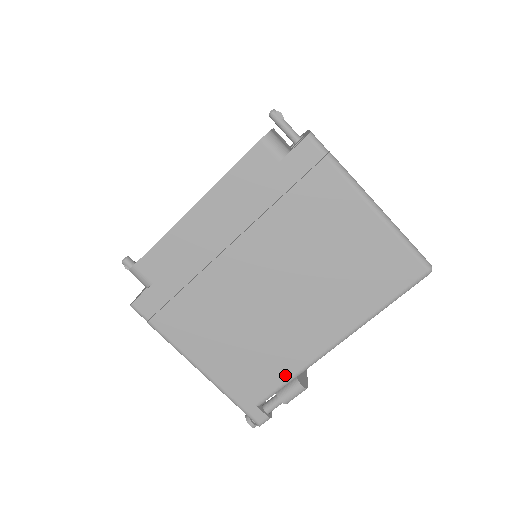
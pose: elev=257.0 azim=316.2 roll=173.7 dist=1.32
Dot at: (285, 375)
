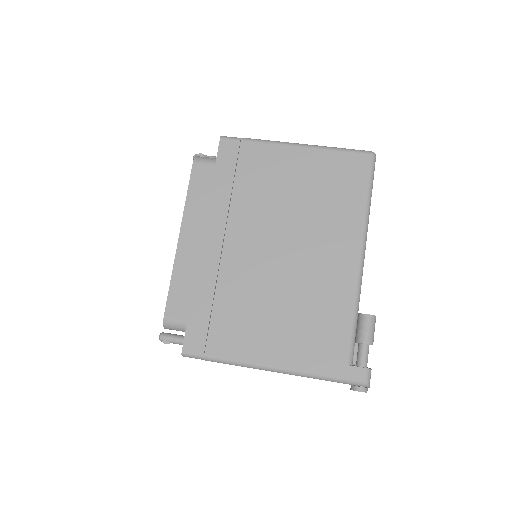
Dot at: (346, 315)
